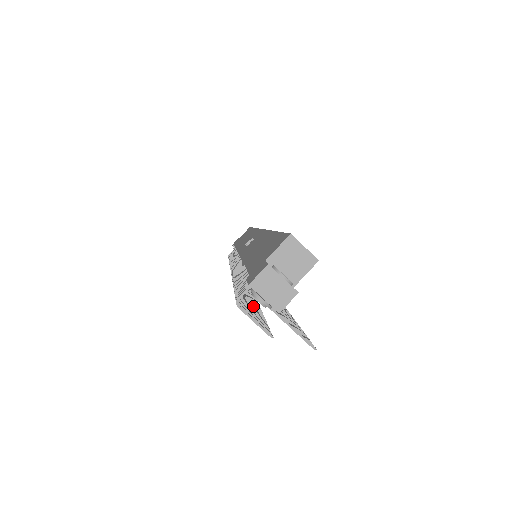
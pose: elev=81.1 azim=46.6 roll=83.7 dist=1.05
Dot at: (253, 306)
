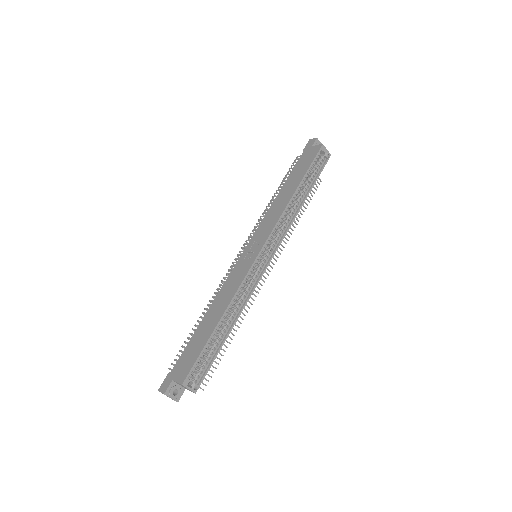
Dot at: occluded
